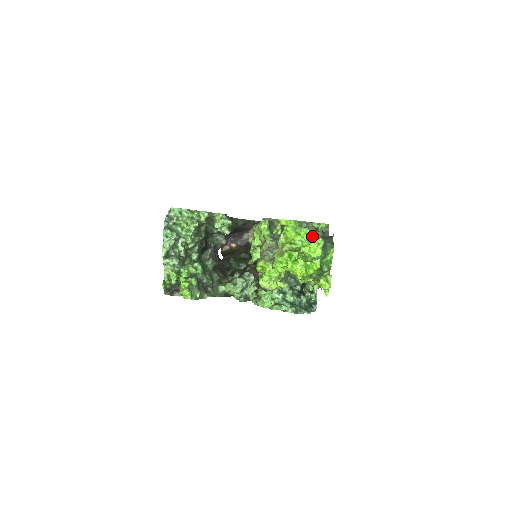
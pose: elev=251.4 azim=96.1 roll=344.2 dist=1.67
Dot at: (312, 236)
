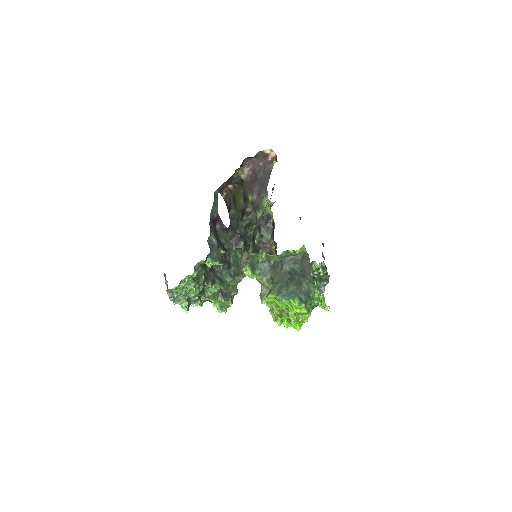
Dot at: (292, 304)
